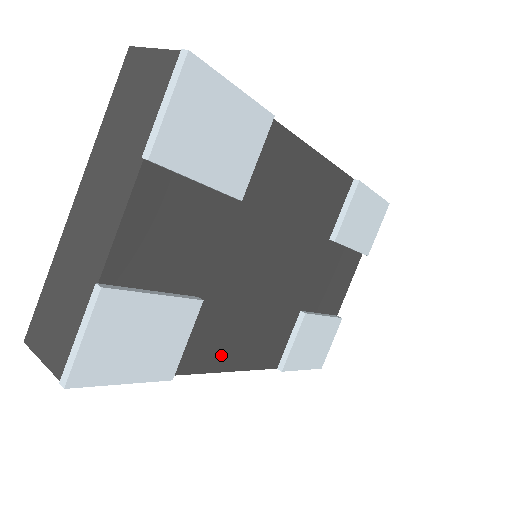
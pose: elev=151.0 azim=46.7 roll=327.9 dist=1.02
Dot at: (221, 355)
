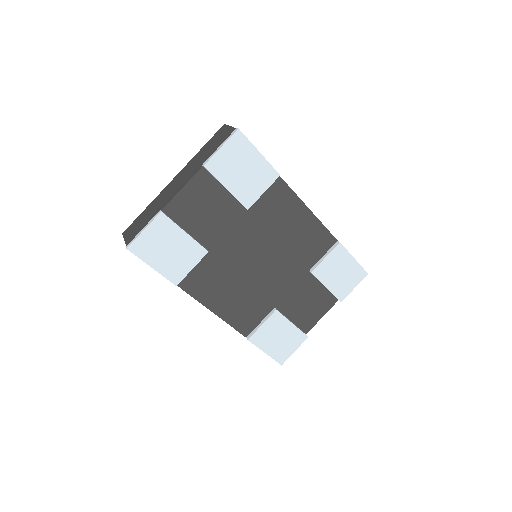
Dot at: (210, 296)
